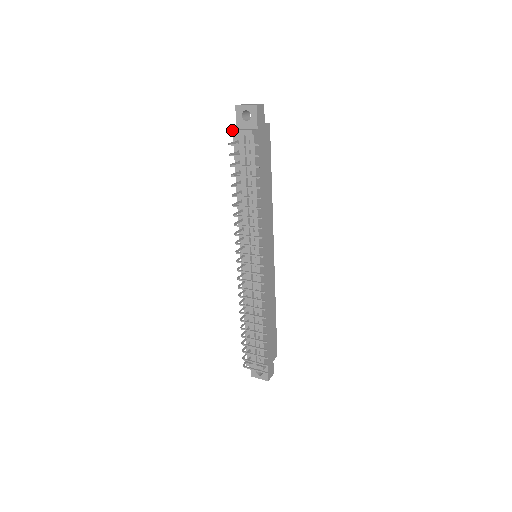
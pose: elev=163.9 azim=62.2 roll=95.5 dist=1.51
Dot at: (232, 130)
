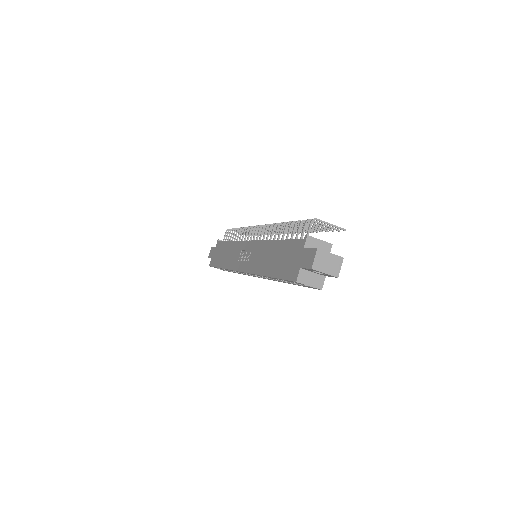
Dot at: (219, 240)
